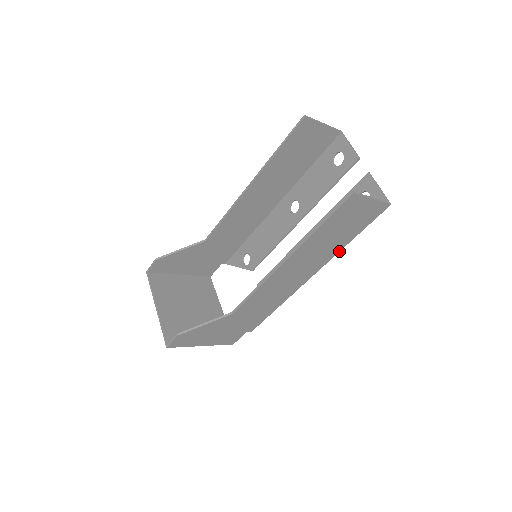
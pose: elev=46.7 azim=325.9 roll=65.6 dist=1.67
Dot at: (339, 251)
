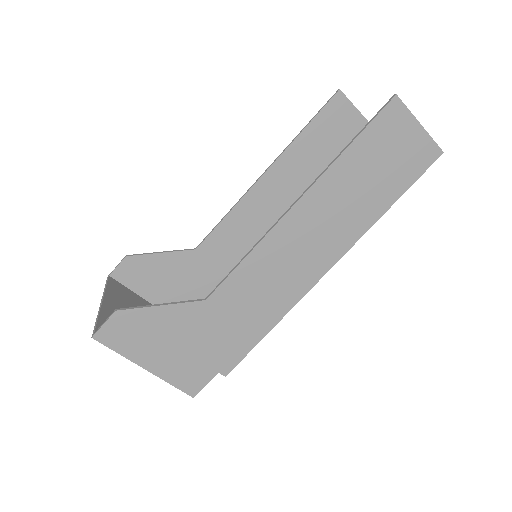
Dot at: (371, 225)
